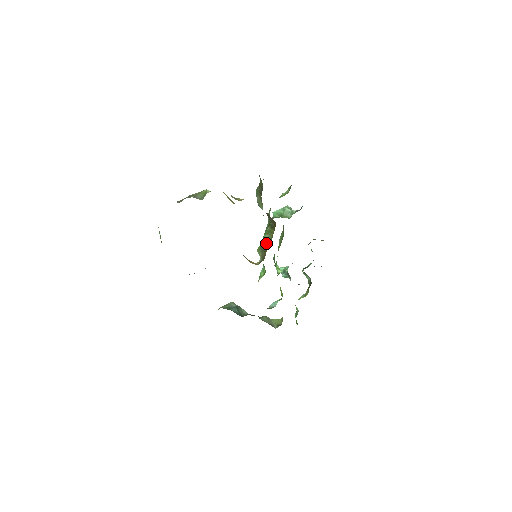
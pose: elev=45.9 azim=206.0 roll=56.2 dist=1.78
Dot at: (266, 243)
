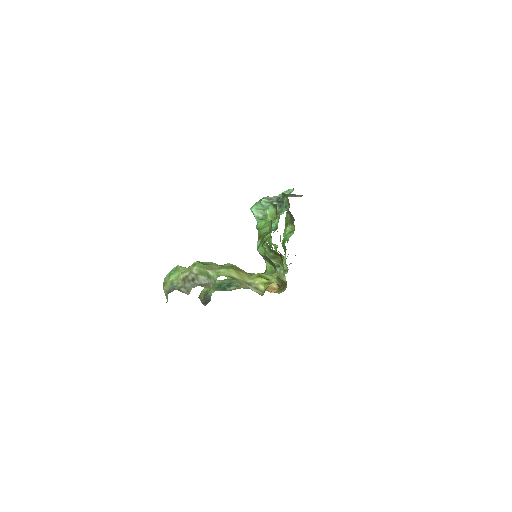
Dot at: (276, 268)
